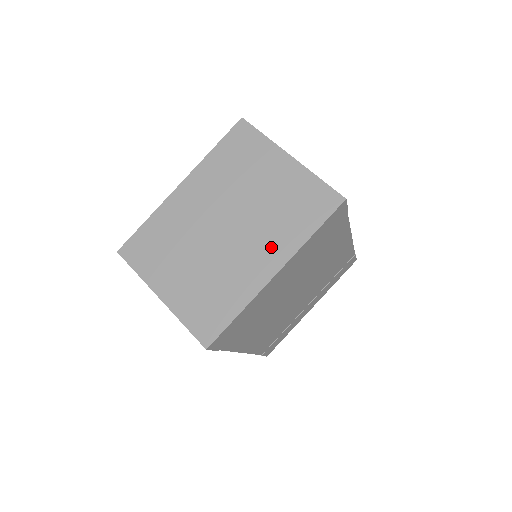
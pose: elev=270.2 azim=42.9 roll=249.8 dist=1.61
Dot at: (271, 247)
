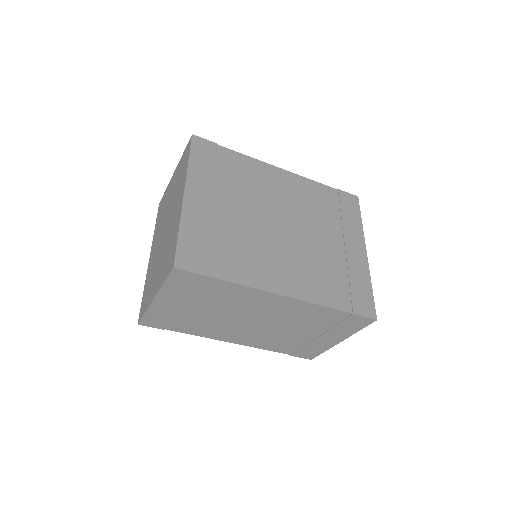
Dot at: (179, 195)
